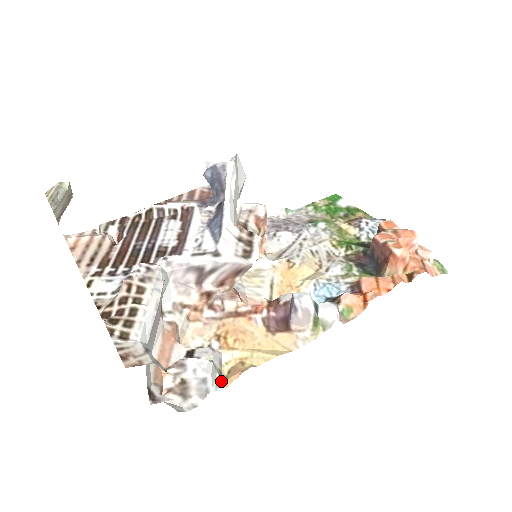
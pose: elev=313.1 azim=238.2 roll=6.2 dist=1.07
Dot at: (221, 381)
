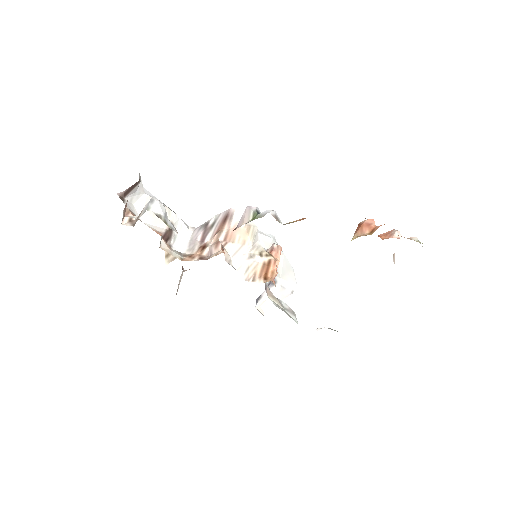
Dot at: (161, 219)
